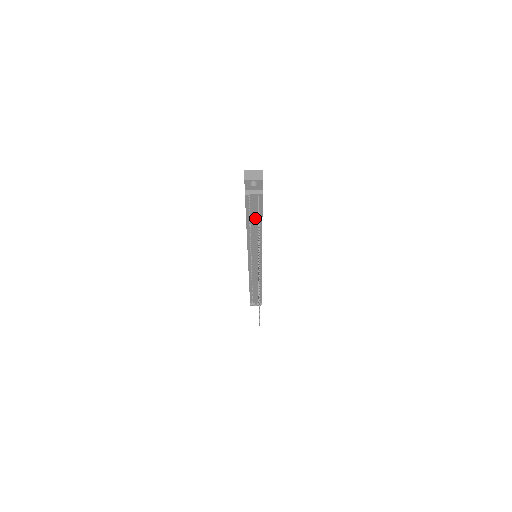
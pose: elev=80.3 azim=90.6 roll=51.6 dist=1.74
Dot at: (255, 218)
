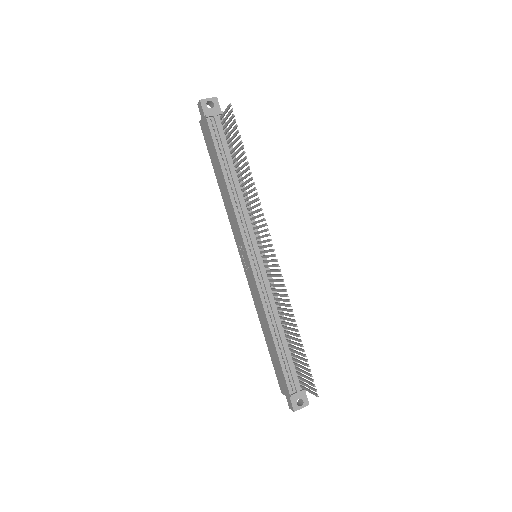
Dot at: (228, 156)
